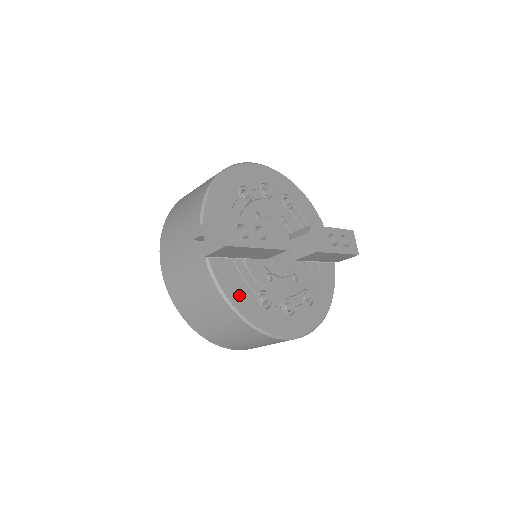
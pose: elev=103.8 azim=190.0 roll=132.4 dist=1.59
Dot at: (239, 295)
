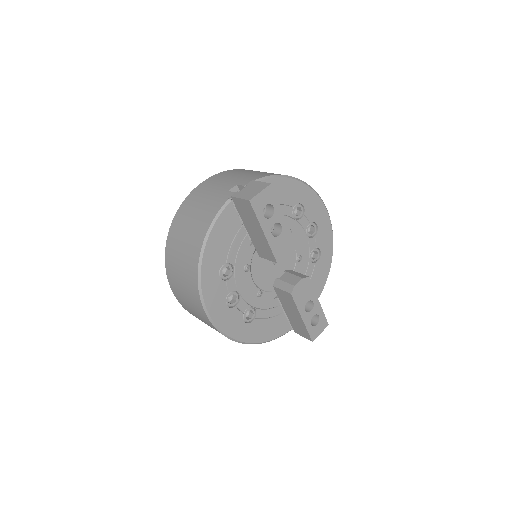
Dot at: (217, 244)
